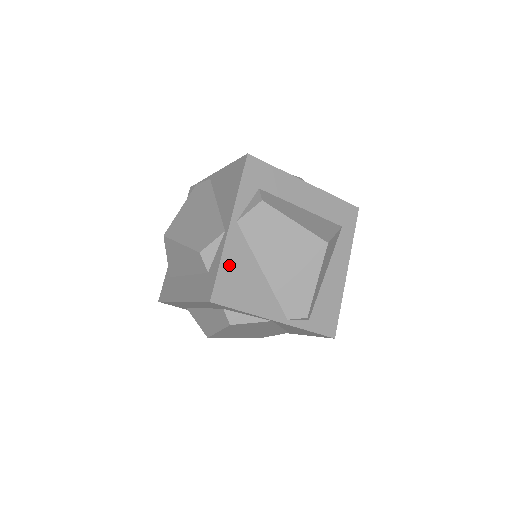
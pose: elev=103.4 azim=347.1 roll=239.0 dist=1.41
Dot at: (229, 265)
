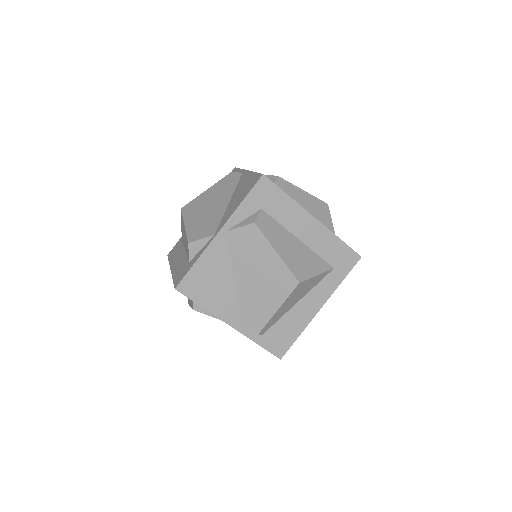
Dot at: (204, 265)
